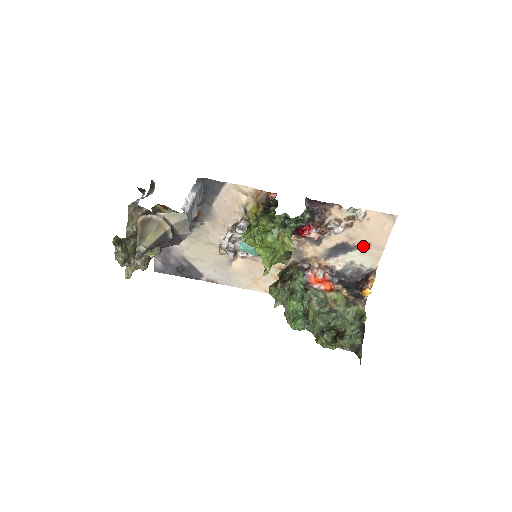
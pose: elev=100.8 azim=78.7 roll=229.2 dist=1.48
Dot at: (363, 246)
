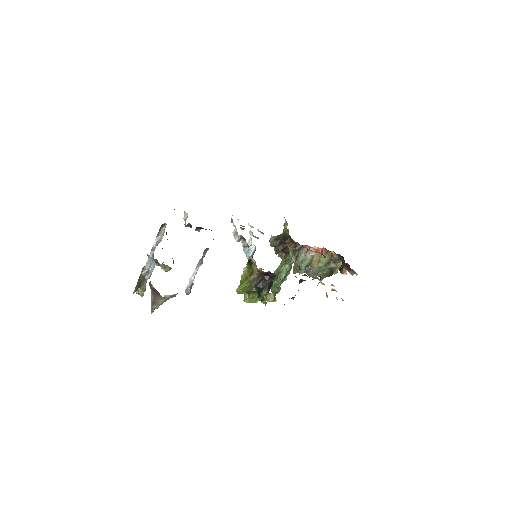
Dot at: occluded
